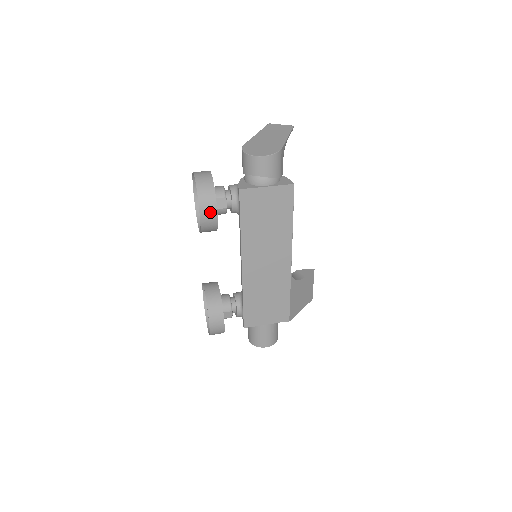
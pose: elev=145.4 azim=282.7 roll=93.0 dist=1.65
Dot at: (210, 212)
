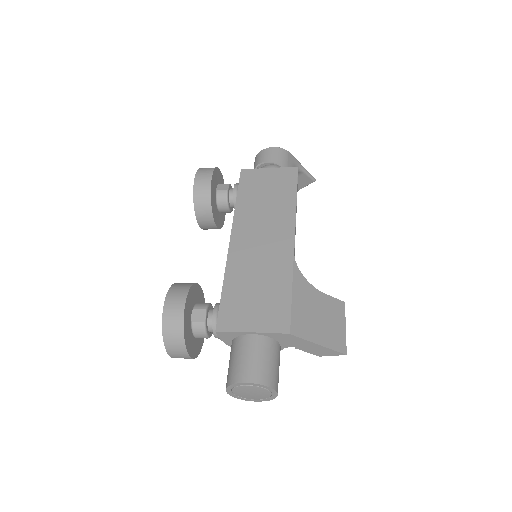
Dot at: (206, 175)
